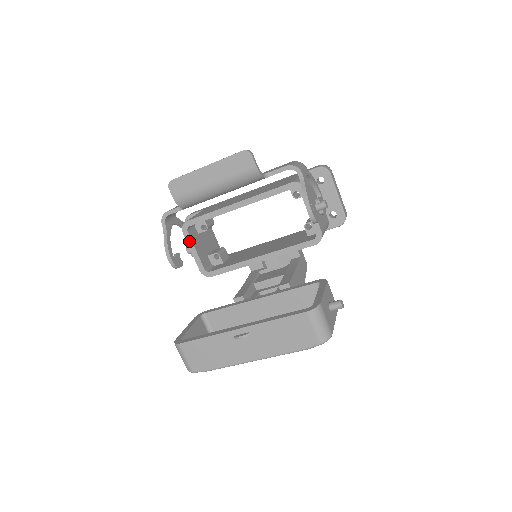
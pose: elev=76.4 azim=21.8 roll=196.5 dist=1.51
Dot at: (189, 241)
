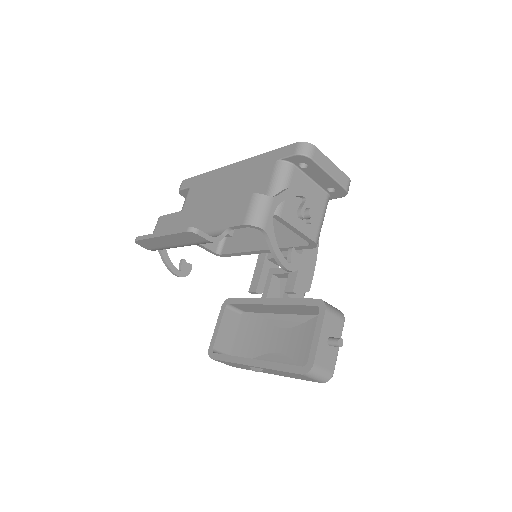
Dot at: occluded
